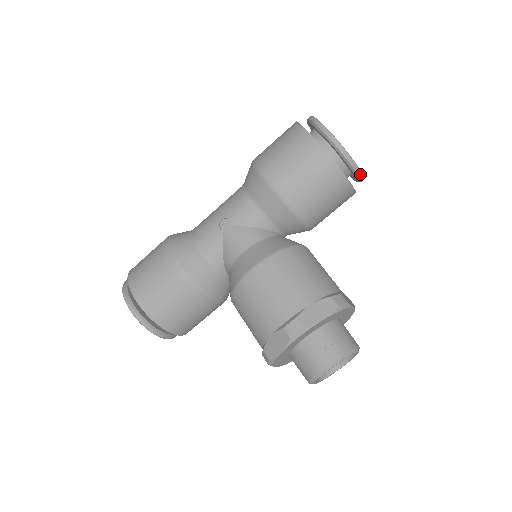
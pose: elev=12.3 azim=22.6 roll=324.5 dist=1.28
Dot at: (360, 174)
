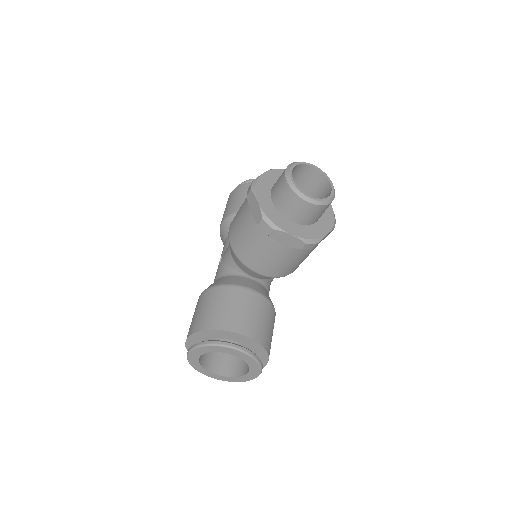
Dot at: occluded
